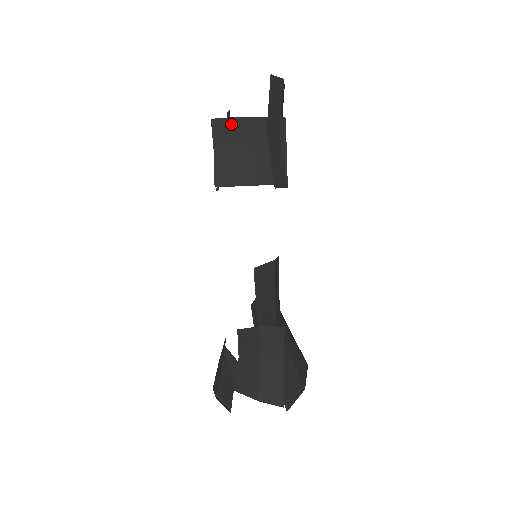
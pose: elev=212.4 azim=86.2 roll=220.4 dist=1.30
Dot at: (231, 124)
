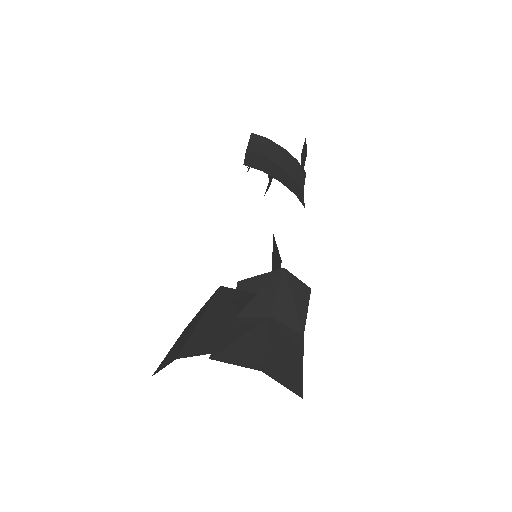
Dot at: (268, 143)
